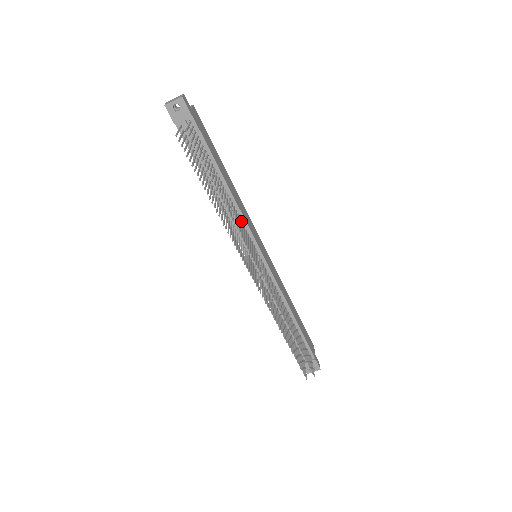
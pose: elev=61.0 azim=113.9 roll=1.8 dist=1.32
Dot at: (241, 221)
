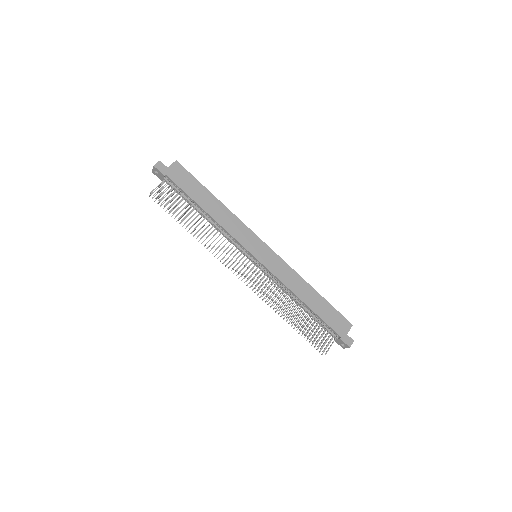
Dot at: (229, 234)
